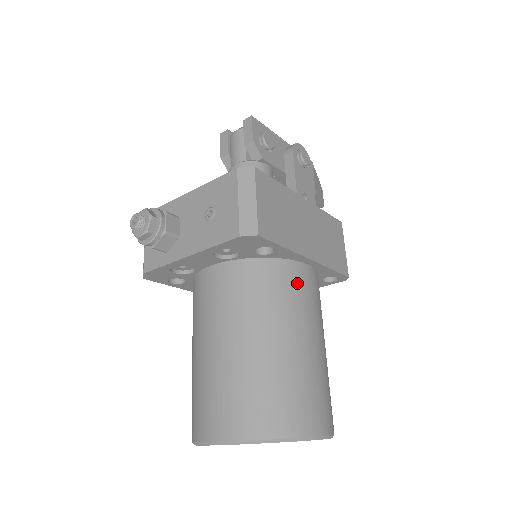
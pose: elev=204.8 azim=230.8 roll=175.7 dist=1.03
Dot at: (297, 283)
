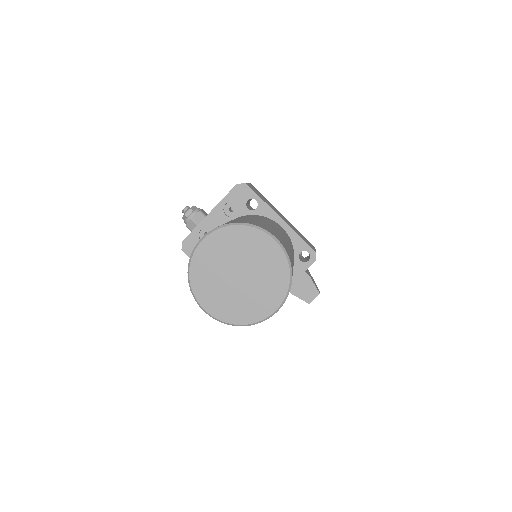
Dot at: (272, 221)
